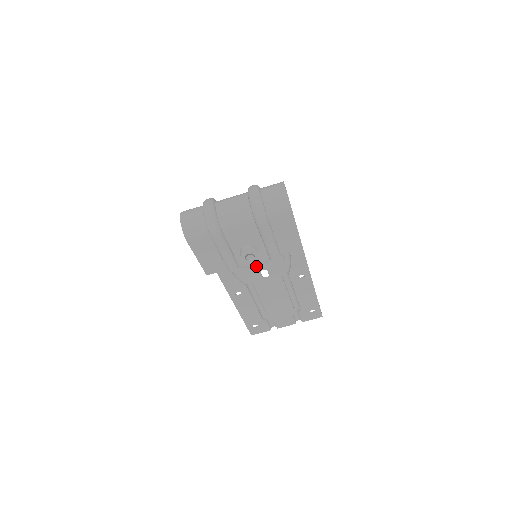
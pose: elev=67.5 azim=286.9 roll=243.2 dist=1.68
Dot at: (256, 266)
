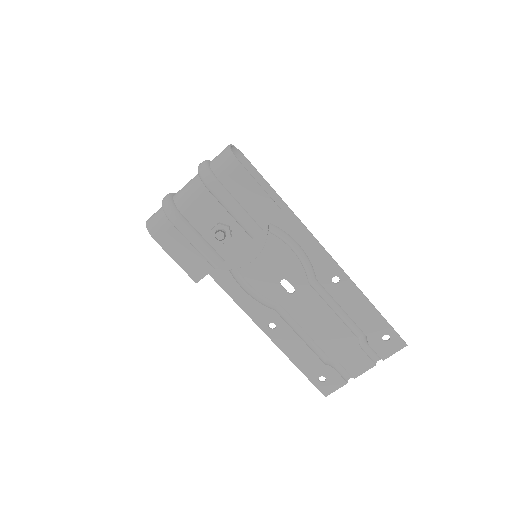
Dot at: (251, 261)
